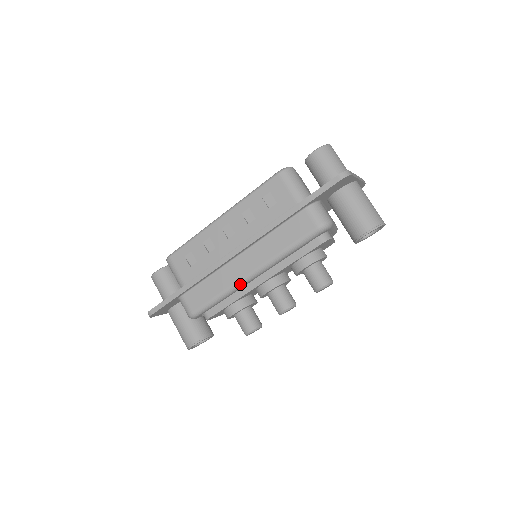
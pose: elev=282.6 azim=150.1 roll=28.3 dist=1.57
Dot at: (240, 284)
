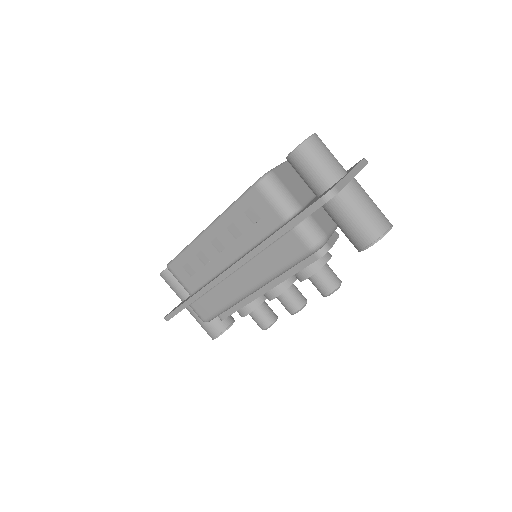
Dot at: (242, 298)
